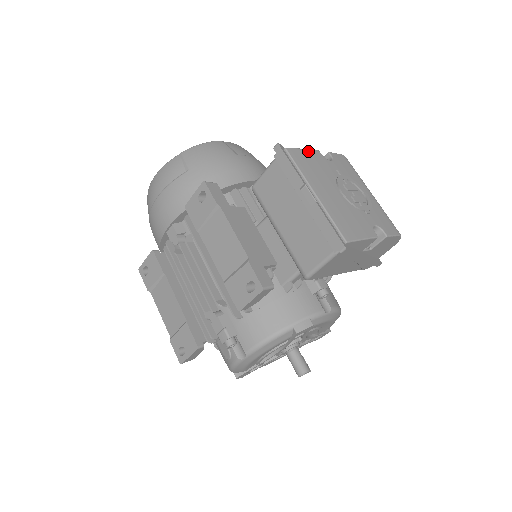
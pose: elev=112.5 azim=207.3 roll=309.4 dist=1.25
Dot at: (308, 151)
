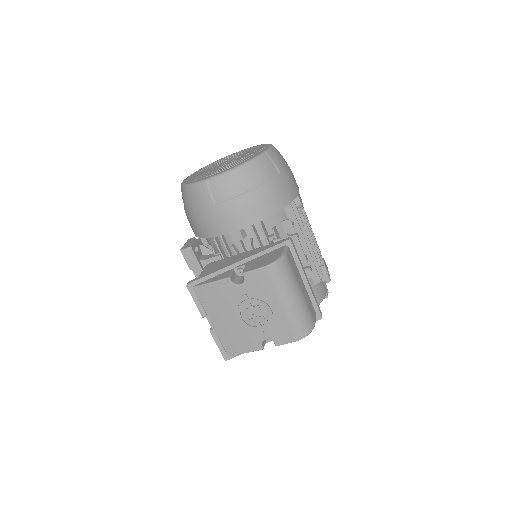
Dot at: (215, 284)
